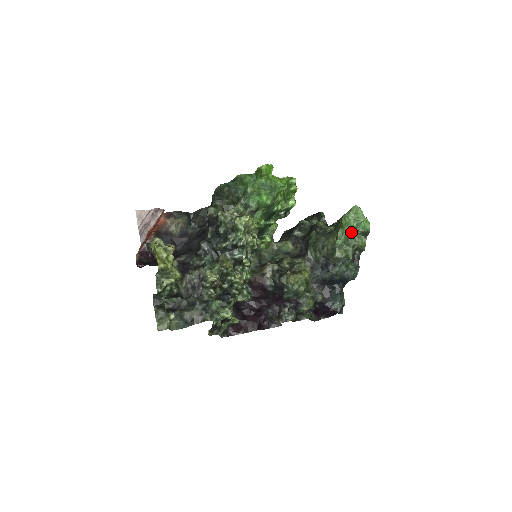
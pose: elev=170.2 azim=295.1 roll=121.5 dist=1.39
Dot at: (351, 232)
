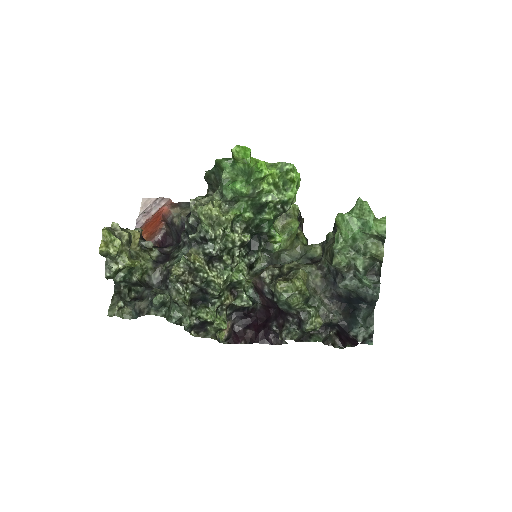
Dot at: (353, 234)
